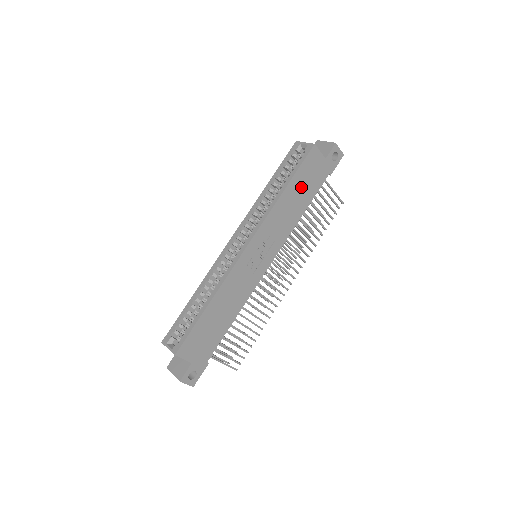
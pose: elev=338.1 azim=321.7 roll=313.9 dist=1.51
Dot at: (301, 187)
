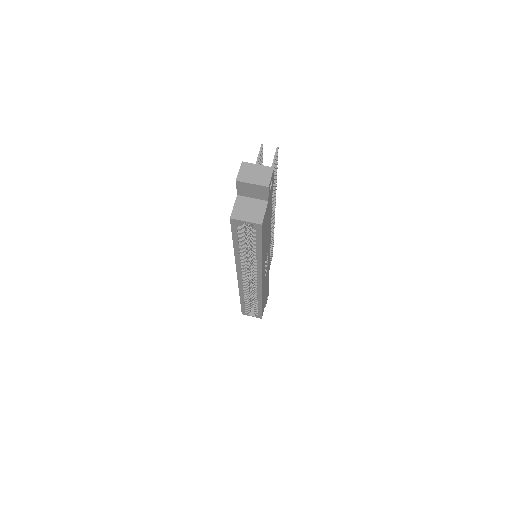
Dot at: (266, 232)
